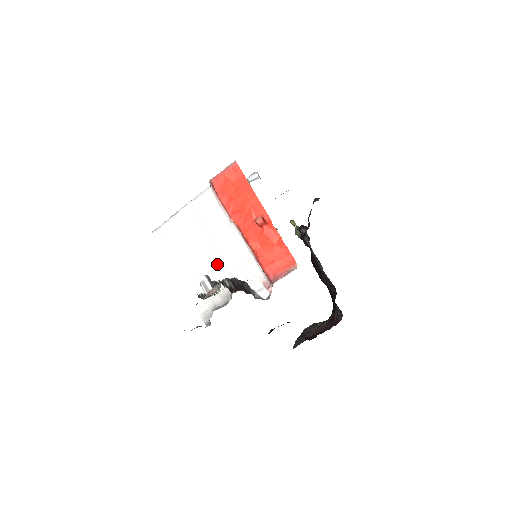
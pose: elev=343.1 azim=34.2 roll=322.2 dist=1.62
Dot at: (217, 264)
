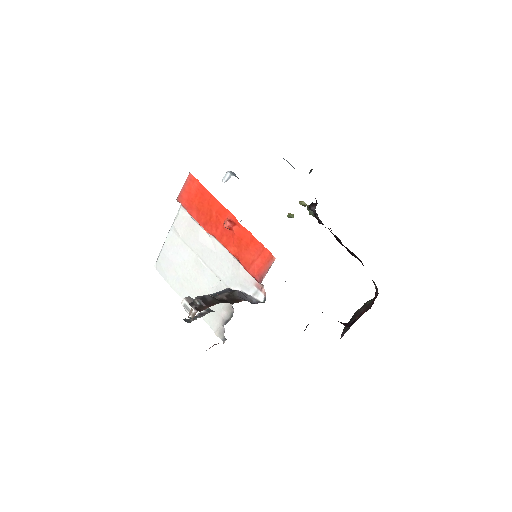
Dot at: (212, 279)
